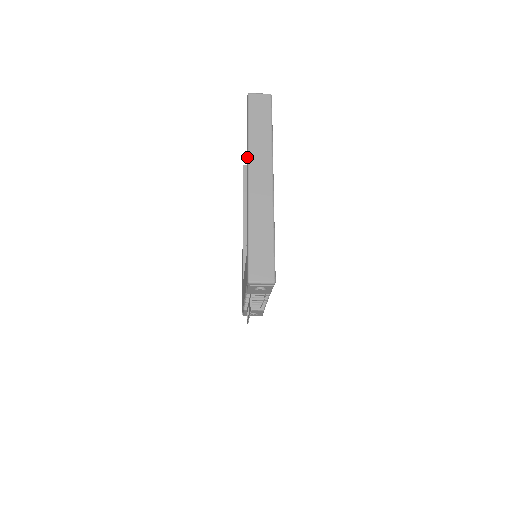
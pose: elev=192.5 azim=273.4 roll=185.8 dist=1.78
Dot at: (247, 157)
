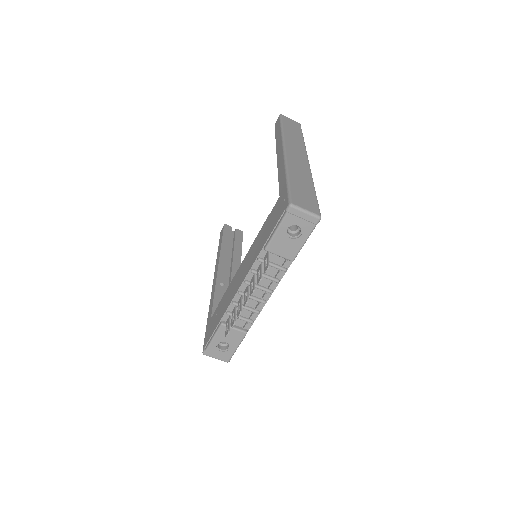
Dot at: (281, 139)
